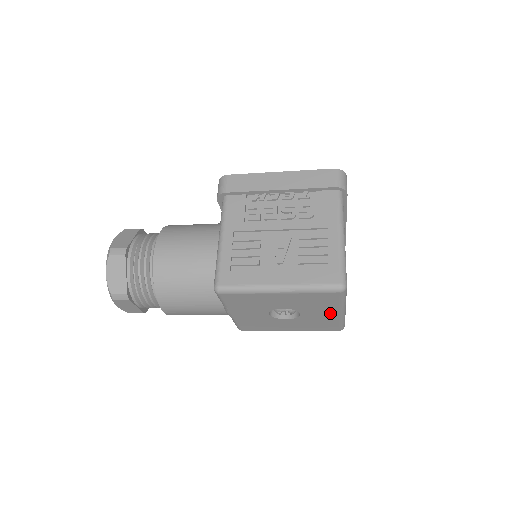
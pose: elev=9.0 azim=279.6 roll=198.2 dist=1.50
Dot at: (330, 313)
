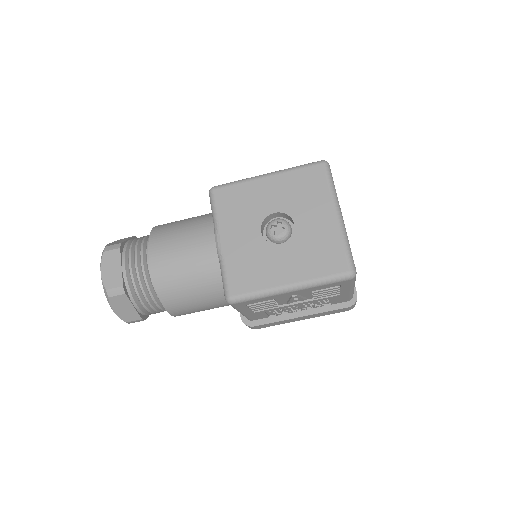
Dot at: (325, 216)
